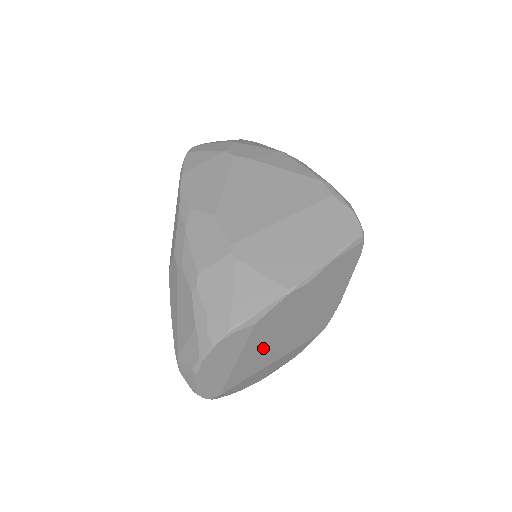
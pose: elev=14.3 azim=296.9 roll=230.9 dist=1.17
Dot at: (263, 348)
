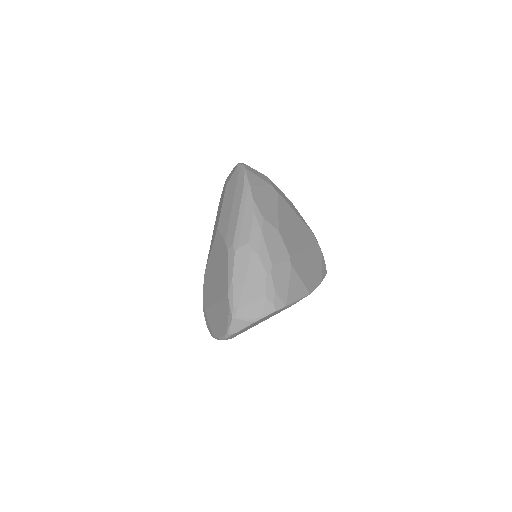
Dot at: occluded
